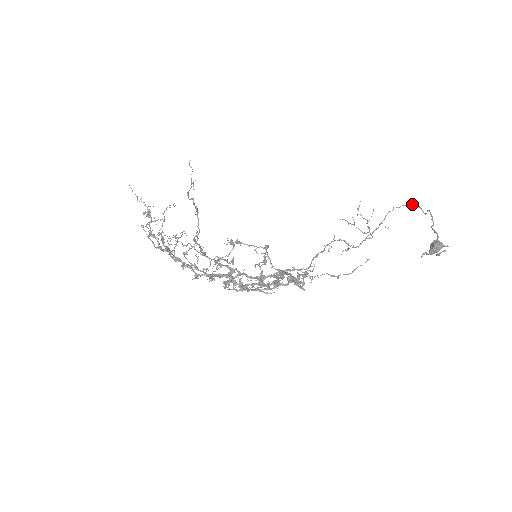
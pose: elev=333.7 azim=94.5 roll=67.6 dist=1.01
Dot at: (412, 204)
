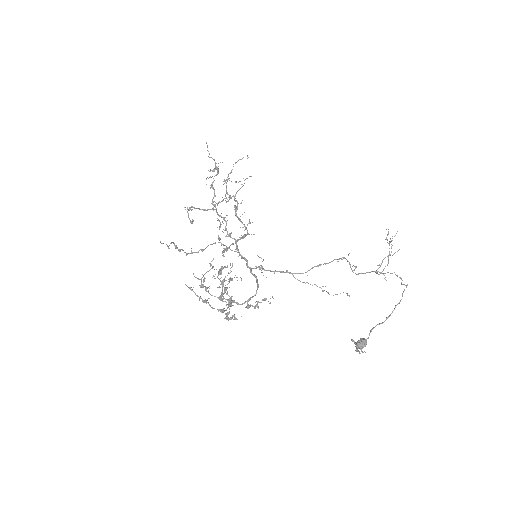
Dot at: (403, 284)
